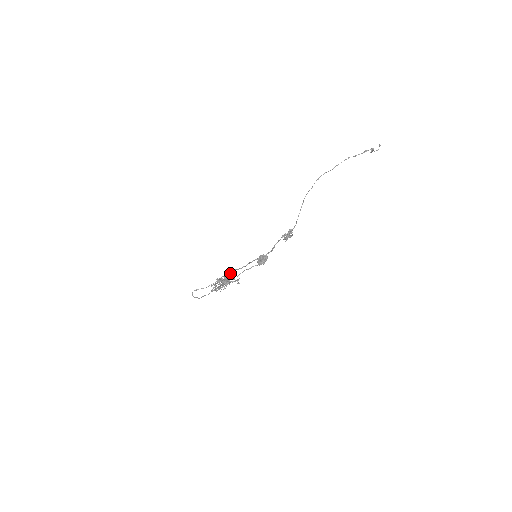
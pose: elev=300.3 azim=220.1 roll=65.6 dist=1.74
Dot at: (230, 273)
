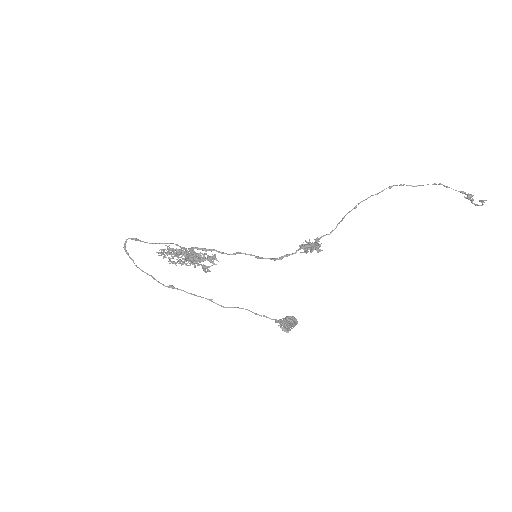
Dot at: occluded
